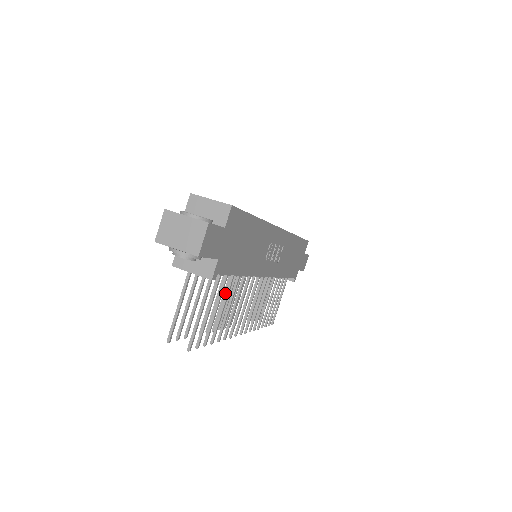
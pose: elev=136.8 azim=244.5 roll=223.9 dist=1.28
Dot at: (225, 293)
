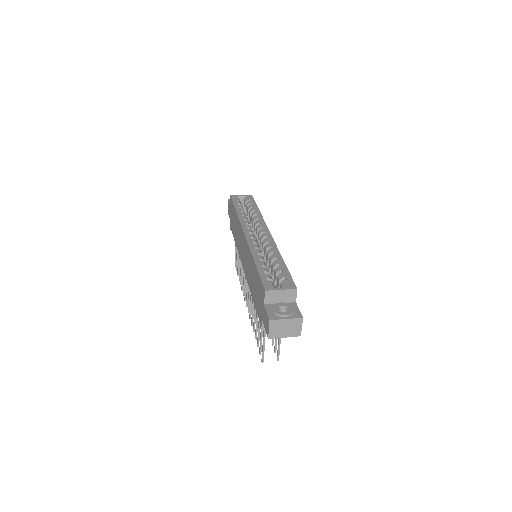
Dot at: occluded
